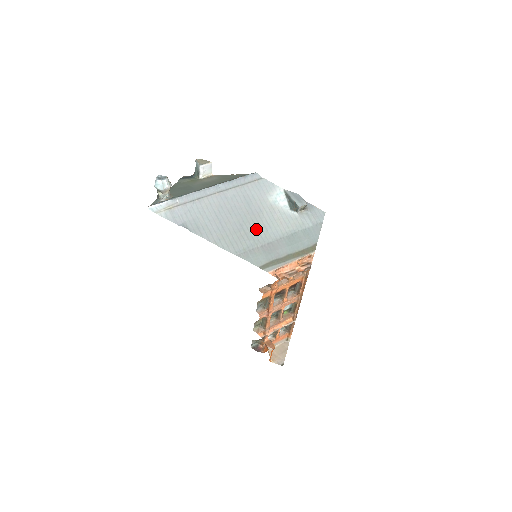
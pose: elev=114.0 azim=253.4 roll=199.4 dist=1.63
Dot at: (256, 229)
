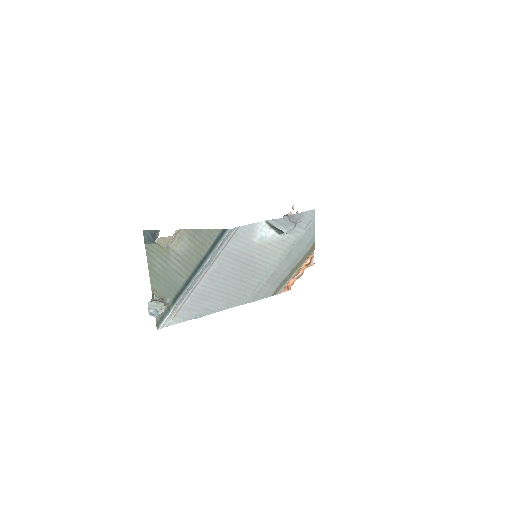
Dot at: (255, 274)
